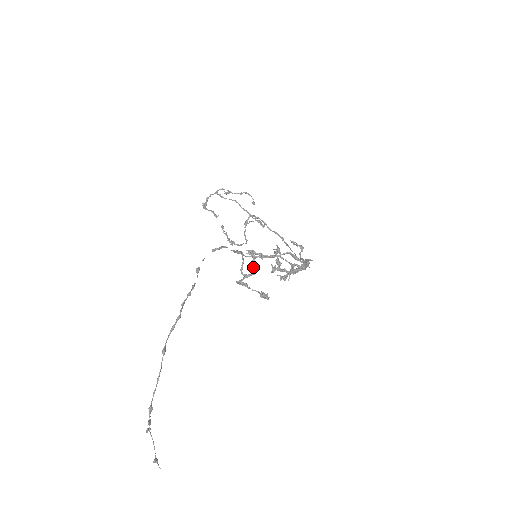
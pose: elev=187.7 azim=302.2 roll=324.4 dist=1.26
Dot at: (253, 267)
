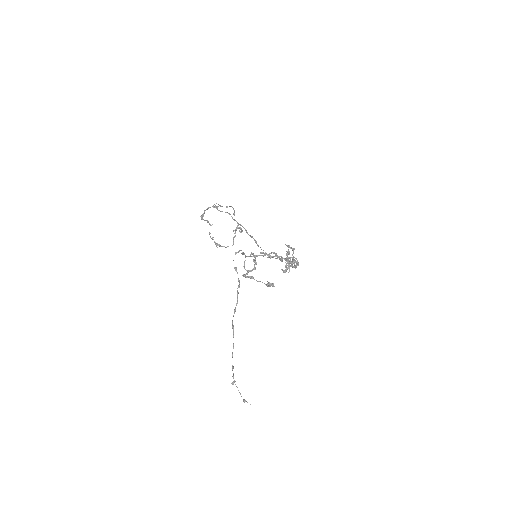
Dot at: (255, 264)
